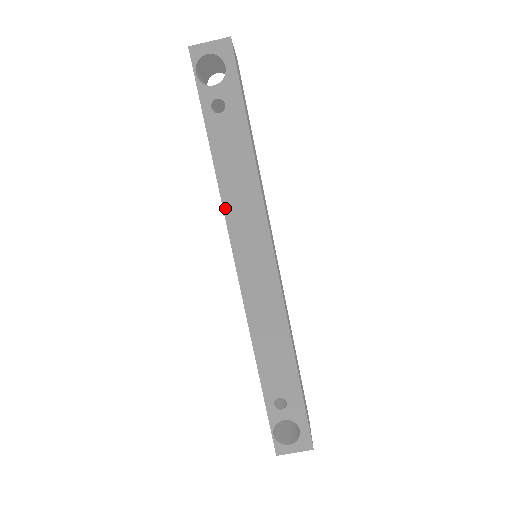
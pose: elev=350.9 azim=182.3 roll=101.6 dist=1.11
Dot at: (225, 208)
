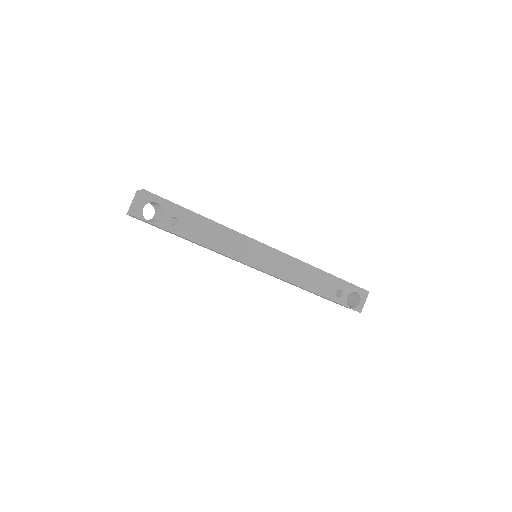
Dot at: (228, 255)
